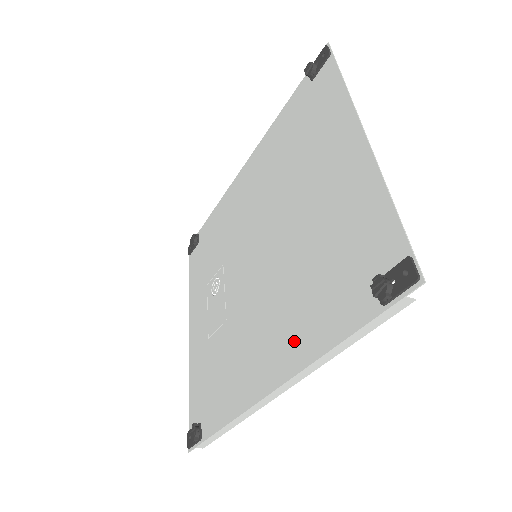
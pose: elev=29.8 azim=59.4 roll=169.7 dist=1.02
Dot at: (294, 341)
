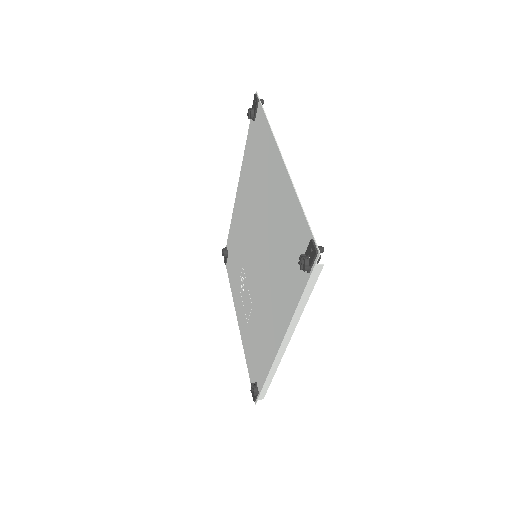
Dot at: (282, 309)
